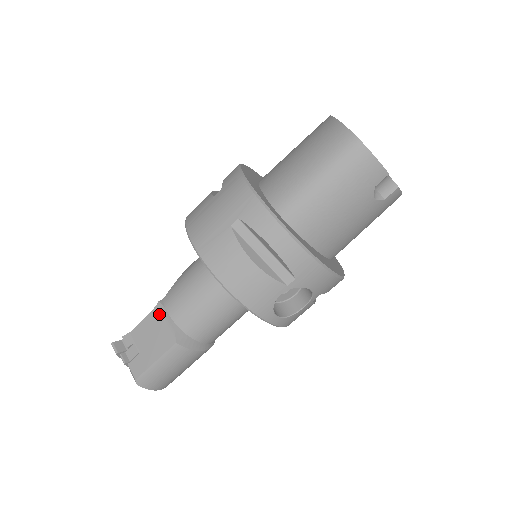
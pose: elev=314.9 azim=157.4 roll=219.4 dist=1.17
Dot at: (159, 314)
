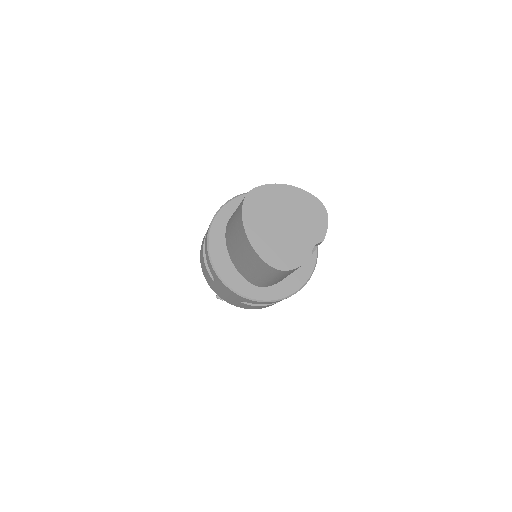
Dot at: occluded
